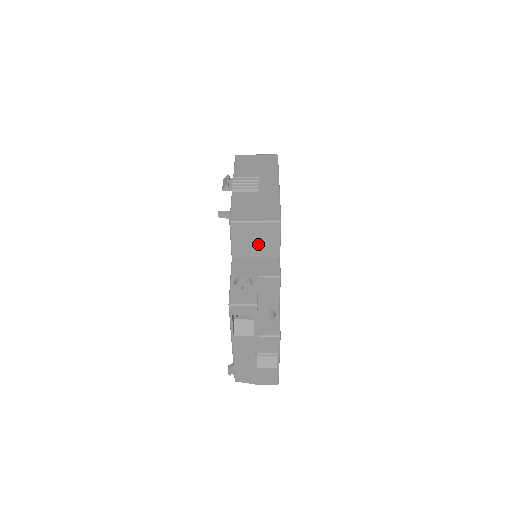
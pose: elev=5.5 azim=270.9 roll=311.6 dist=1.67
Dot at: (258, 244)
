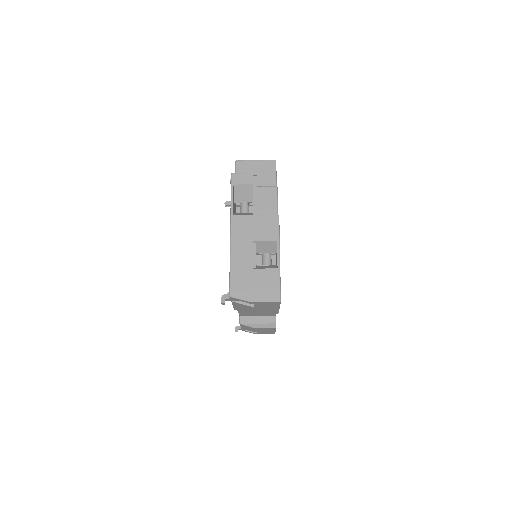
Dot at: (258, 181)
